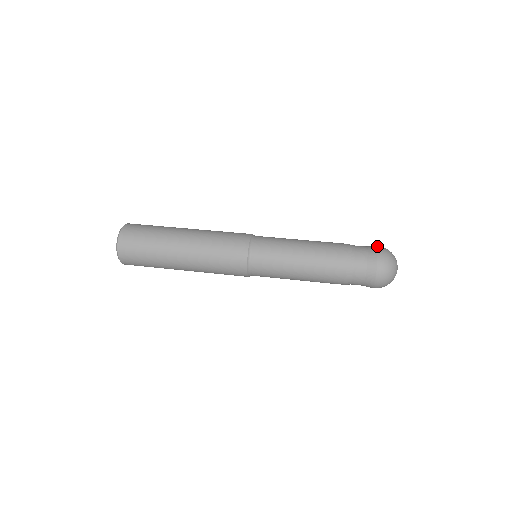
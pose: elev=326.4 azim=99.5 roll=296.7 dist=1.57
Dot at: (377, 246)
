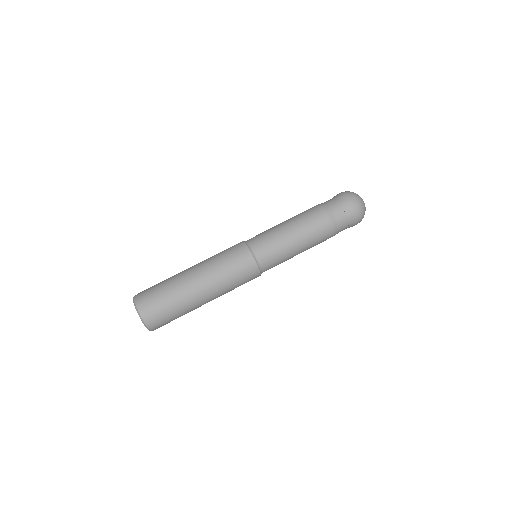
Dot at: (350, 203)
